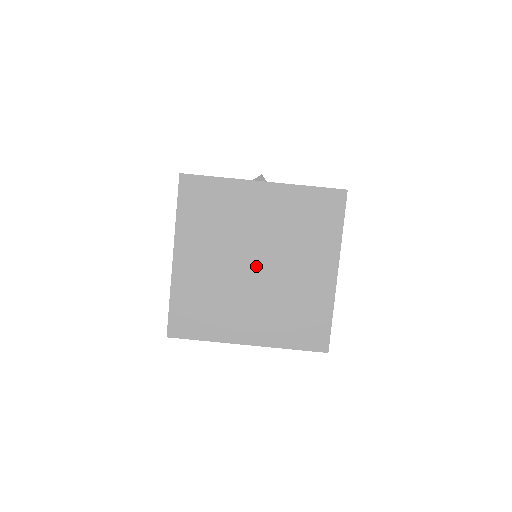
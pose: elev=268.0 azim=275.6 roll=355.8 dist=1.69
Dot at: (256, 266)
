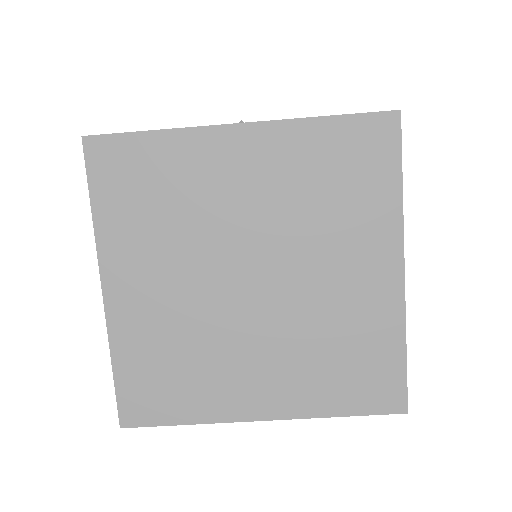
Dot at: (252, 282)
